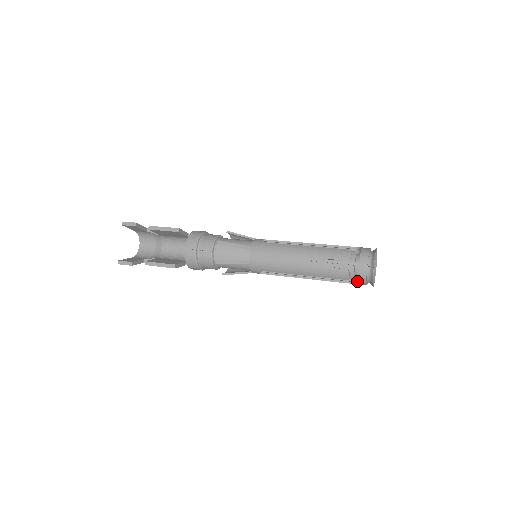
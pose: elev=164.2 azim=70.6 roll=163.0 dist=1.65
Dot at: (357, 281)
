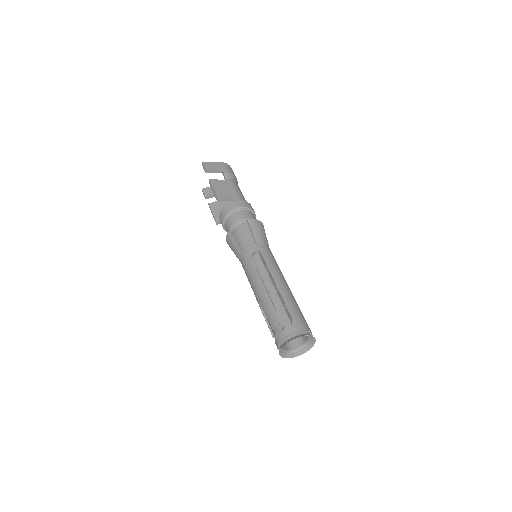
Dot at: occluded
